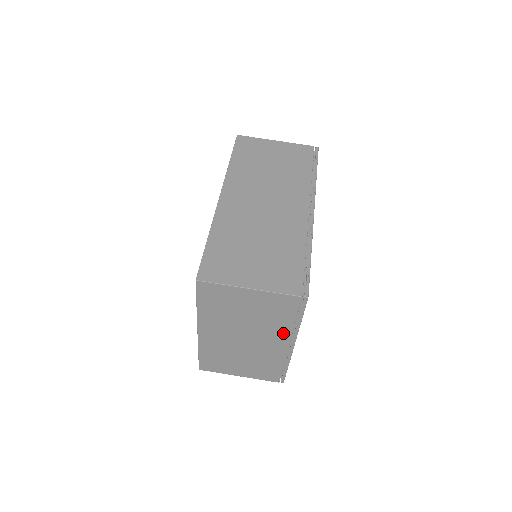
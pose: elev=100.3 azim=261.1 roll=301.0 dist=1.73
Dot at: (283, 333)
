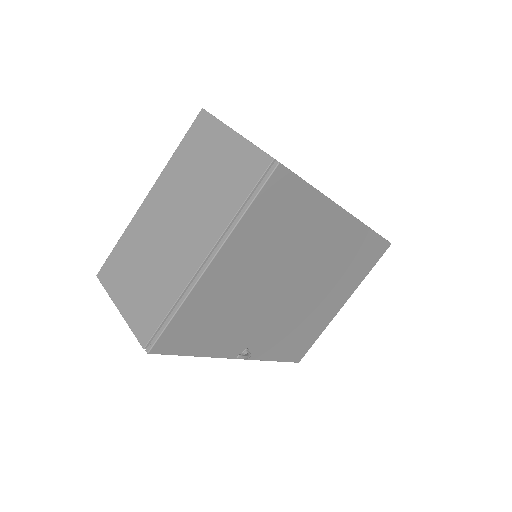
Dot at: (216, 227)
